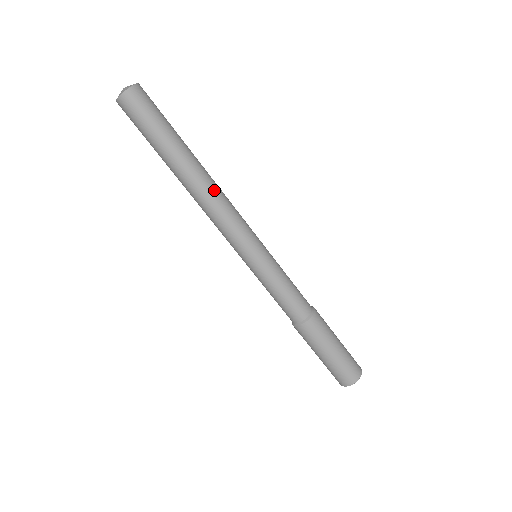
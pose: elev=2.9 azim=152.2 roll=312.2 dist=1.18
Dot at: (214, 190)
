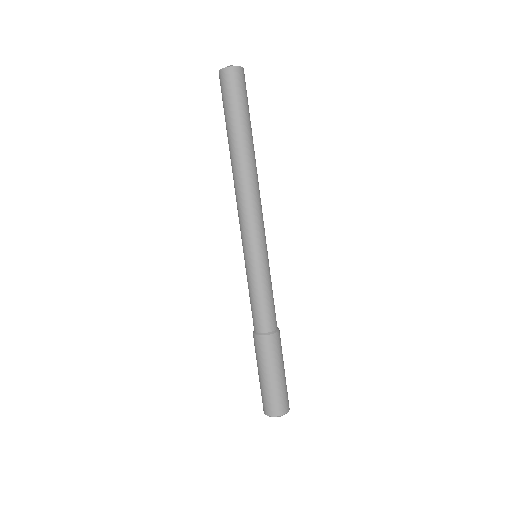
Dot at: occluded
